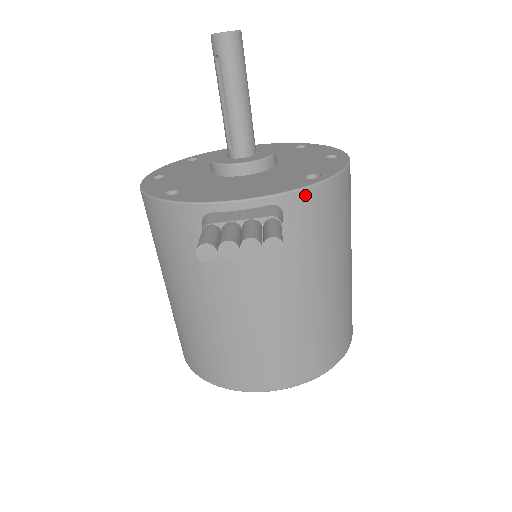
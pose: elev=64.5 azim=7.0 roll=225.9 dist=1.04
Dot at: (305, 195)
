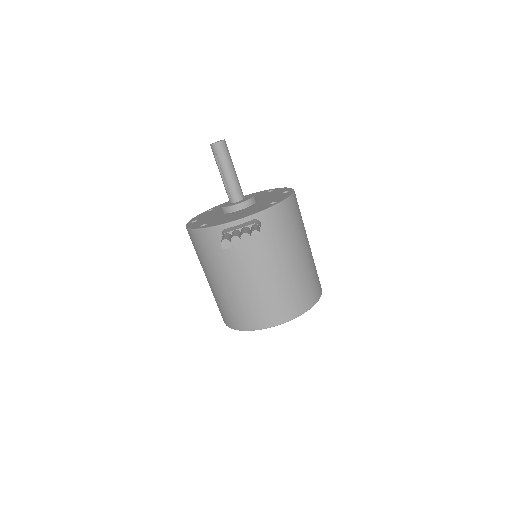
Dot at: (270, 212)
